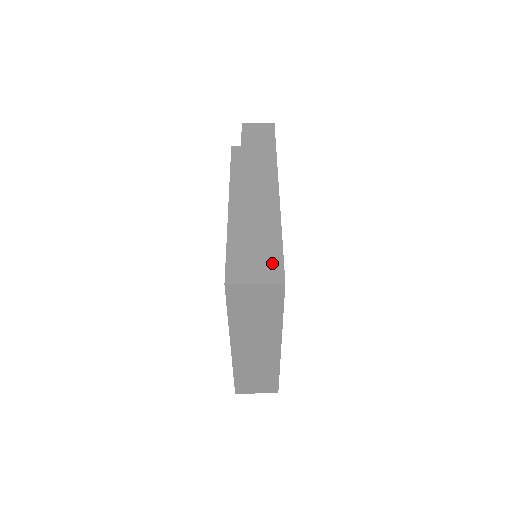
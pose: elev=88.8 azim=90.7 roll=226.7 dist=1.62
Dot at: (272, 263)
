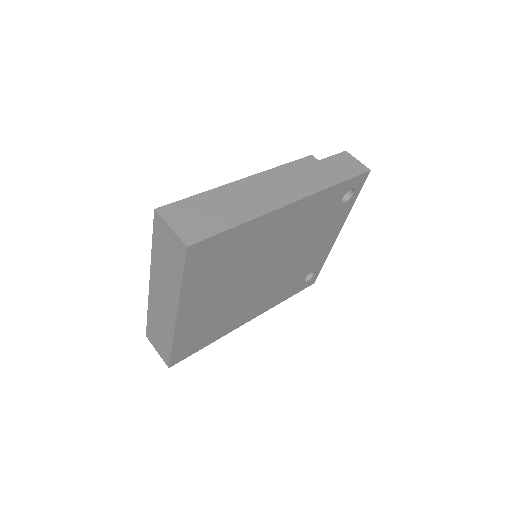
Dot at: (203, 230)
